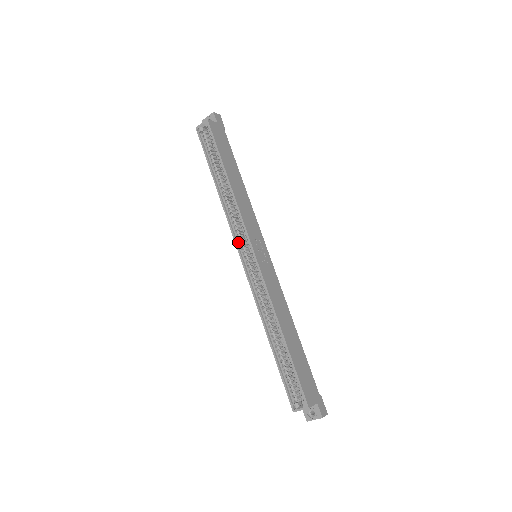
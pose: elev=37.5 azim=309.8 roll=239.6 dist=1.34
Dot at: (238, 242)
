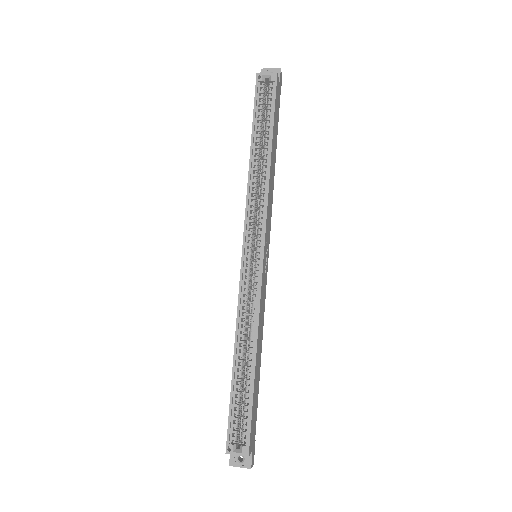
Dot at: (247, 231)
